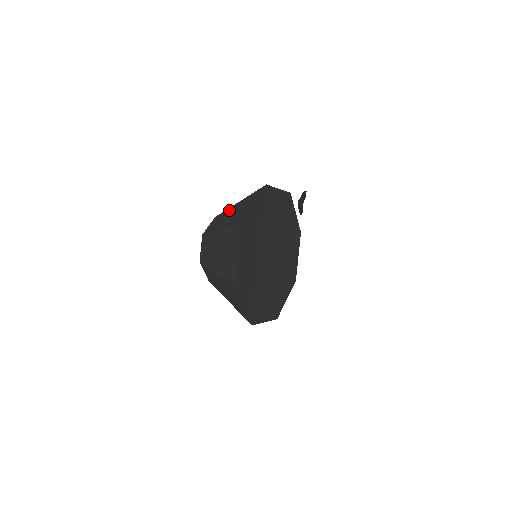
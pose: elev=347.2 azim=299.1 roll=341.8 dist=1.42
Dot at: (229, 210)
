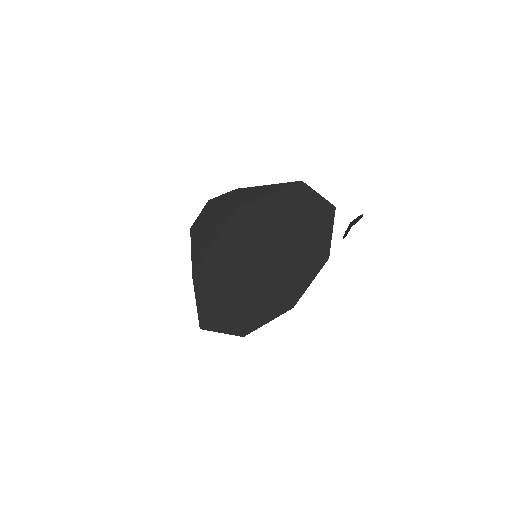
Dot at: (250, 188)
